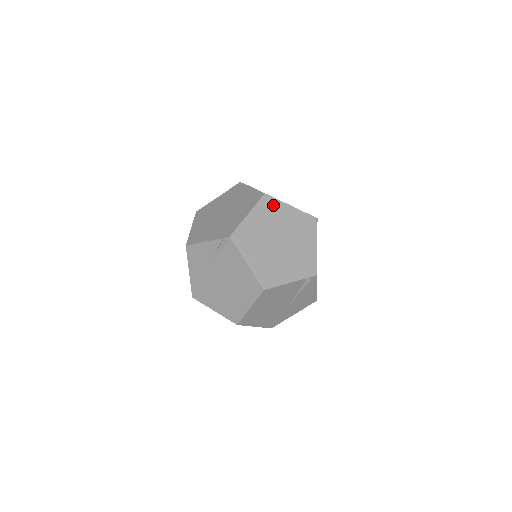
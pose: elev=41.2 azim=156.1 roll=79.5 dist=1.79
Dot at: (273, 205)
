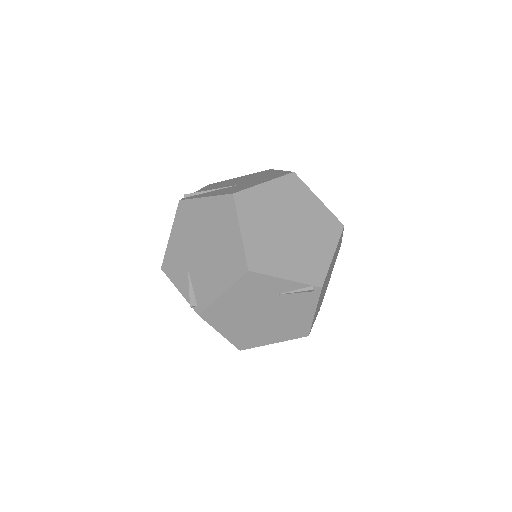
Dot at: occluded
